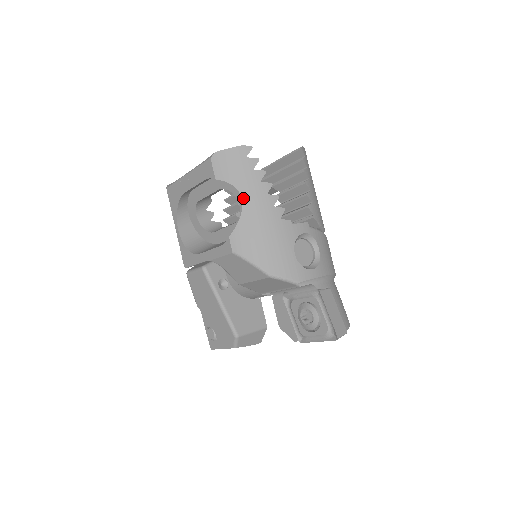
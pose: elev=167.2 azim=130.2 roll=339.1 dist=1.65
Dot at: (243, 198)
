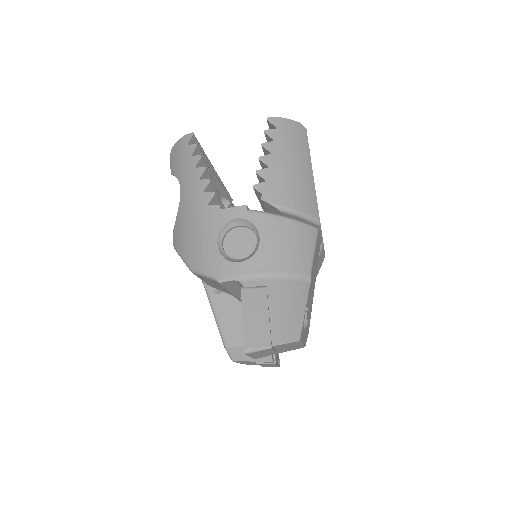
Dot at: (181, 189)
